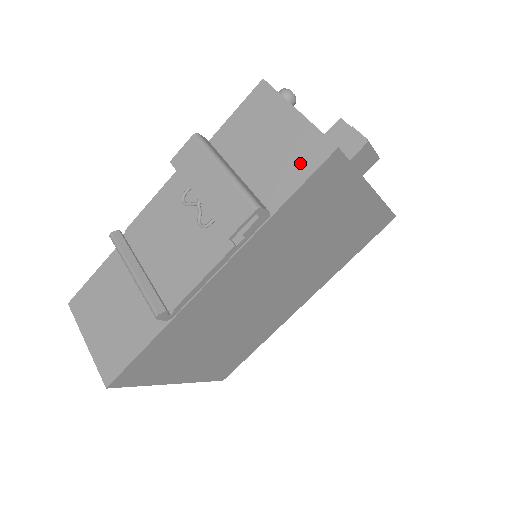
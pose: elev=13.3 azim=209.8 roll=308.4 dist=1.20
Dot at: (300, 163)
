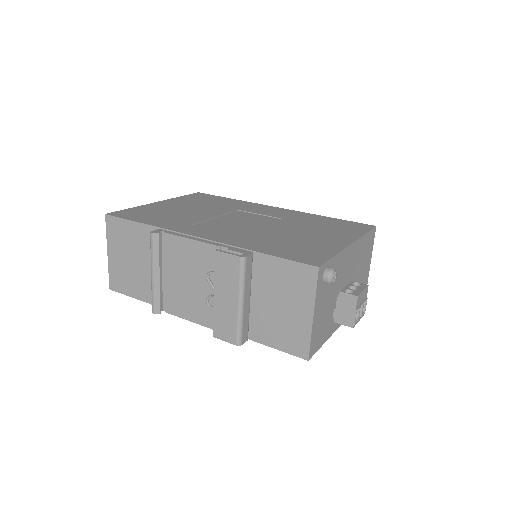
Dot at: (285, 340)
